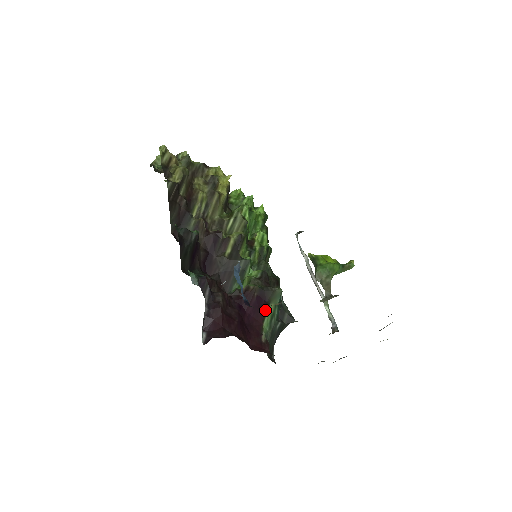
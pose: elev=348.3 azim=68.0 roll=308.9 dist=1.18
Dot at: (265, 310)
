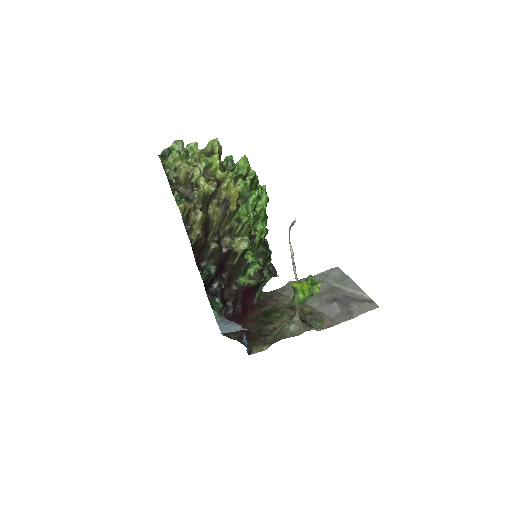
Dot at: (258, 288)
